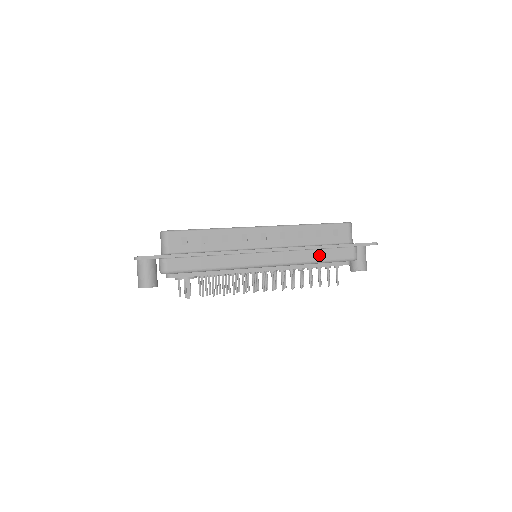
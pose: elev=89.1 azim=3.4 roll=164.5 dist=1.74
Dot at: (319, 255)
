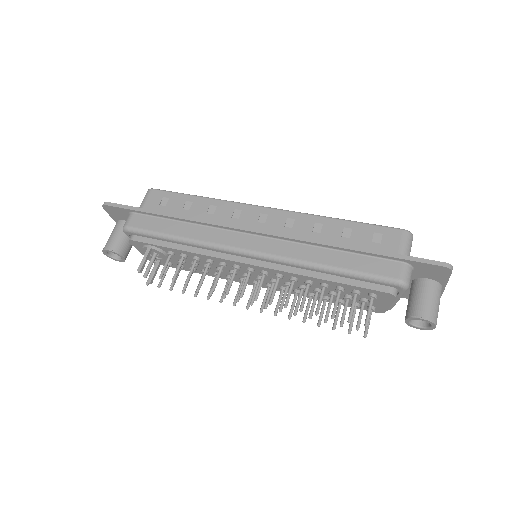
Dot at: (336, 259)
